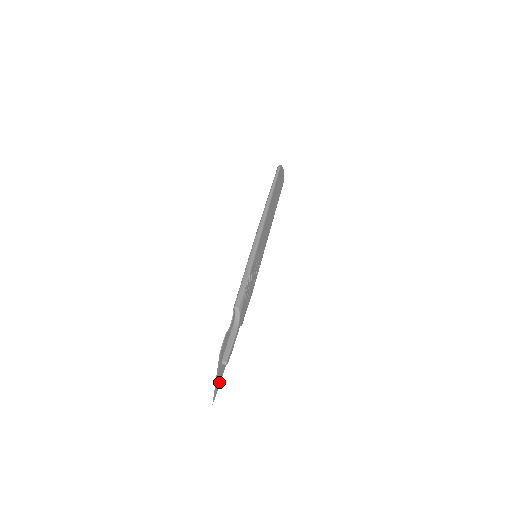
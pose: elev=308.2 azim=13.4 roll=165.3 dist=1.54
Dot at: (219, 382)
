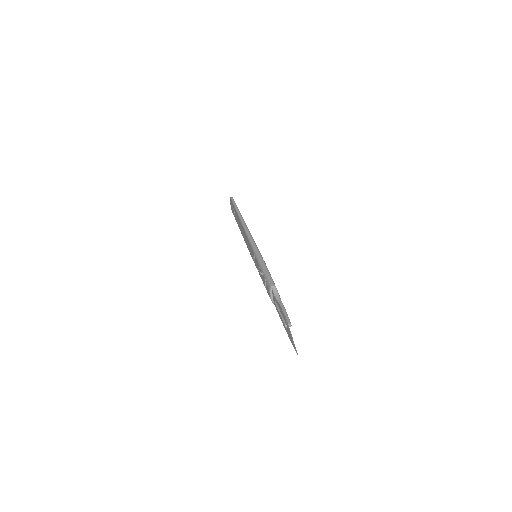
Dot at: (292, 341)
